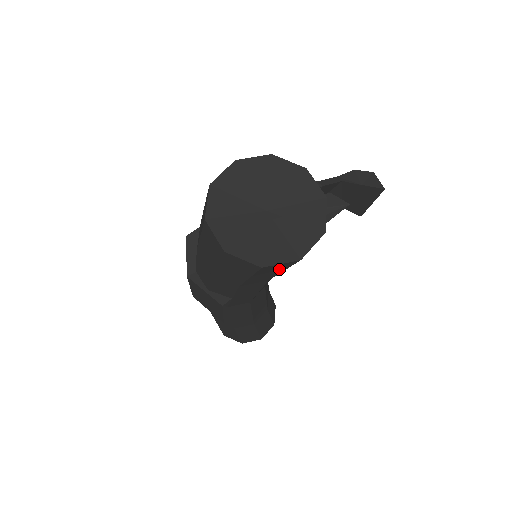
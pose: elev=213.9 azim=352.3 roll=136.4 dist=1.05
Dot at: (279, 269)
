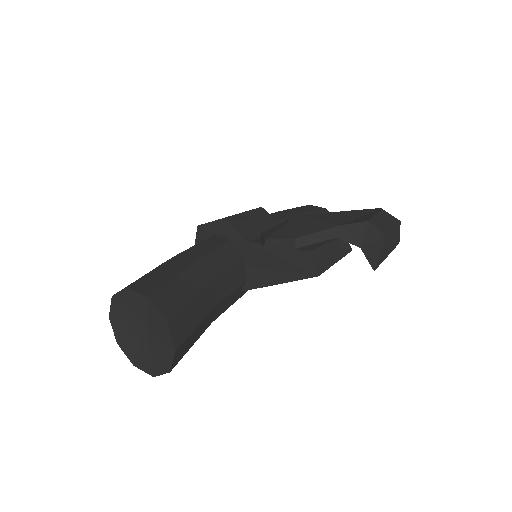
Dot at: occluded
